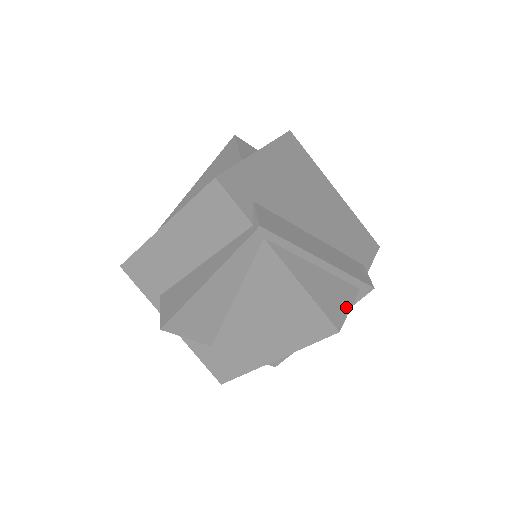
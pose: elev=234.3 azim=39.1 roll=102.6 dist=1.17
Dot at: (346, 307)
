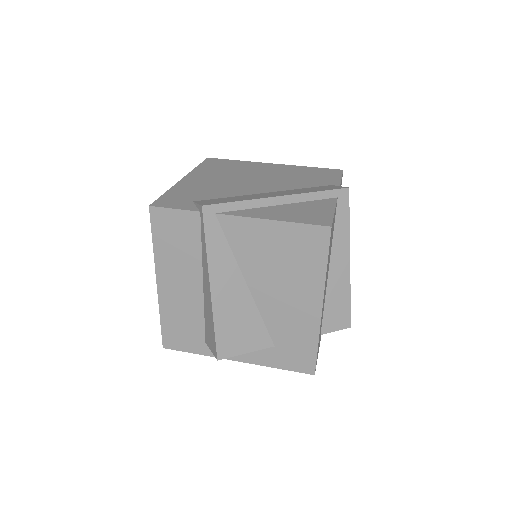
Dot at: (329, 212)
